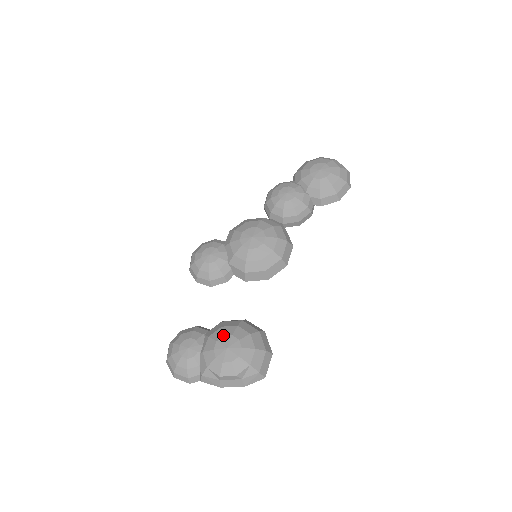
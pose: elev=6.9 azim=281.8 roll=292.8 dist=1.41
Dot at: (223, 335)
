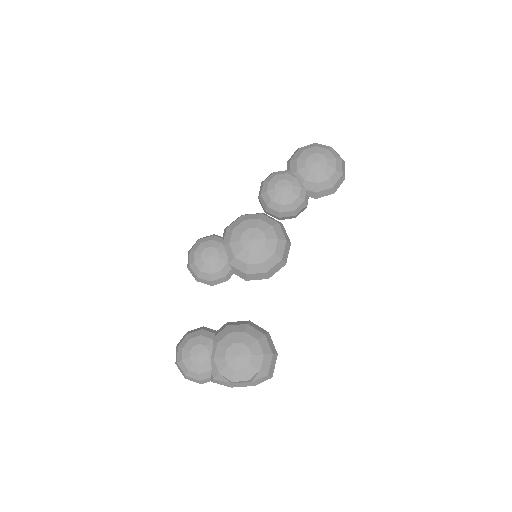
Dot at: (232, 343)
